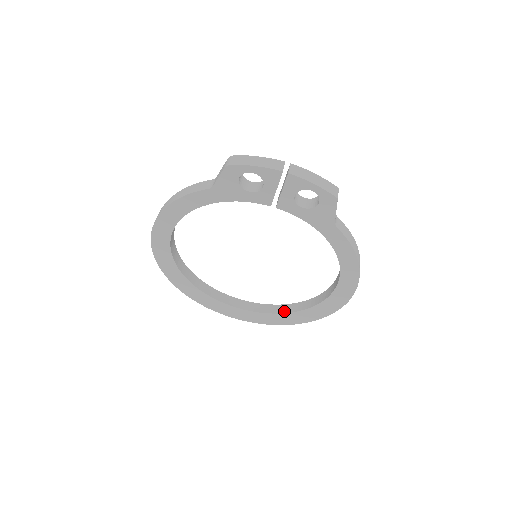
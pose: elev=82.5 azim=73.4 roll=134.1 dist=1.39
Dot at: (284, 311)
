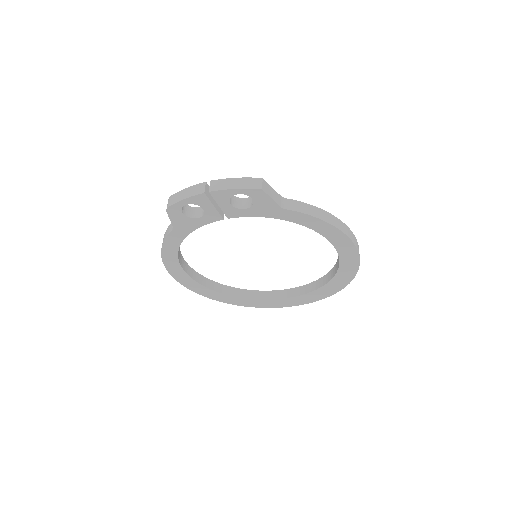
Dot at: (319, 286)
